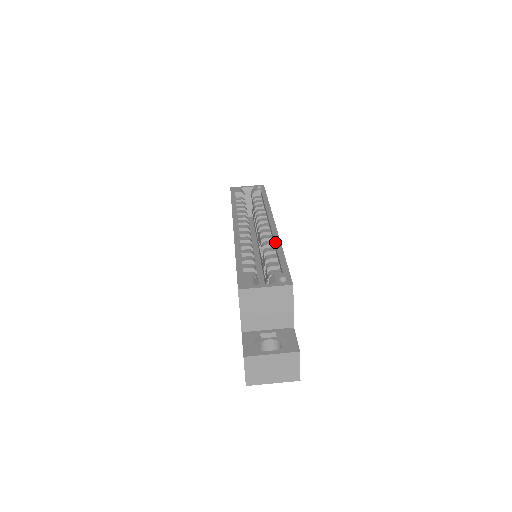
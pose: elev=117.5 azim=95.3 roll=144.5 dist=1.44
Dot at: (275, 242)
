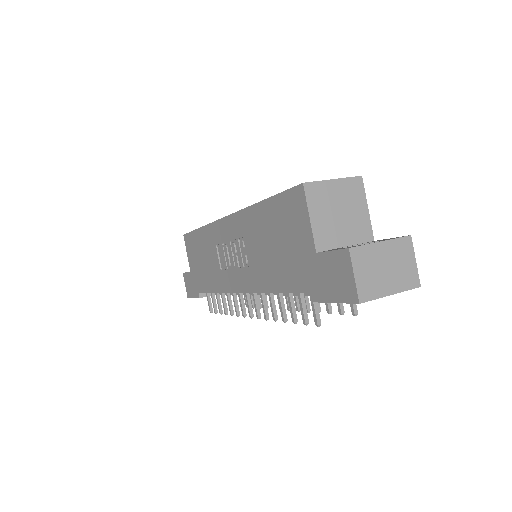
Dot at: occluded
